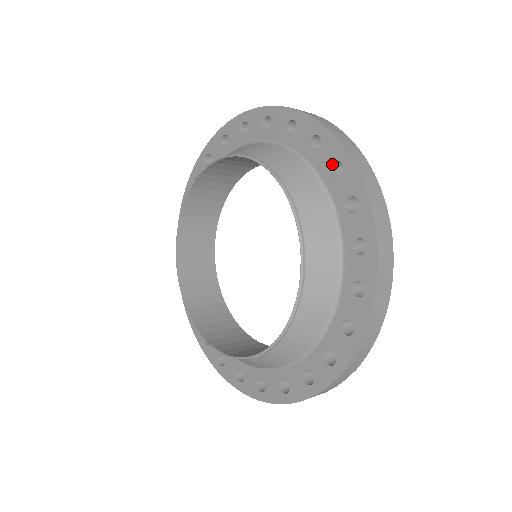
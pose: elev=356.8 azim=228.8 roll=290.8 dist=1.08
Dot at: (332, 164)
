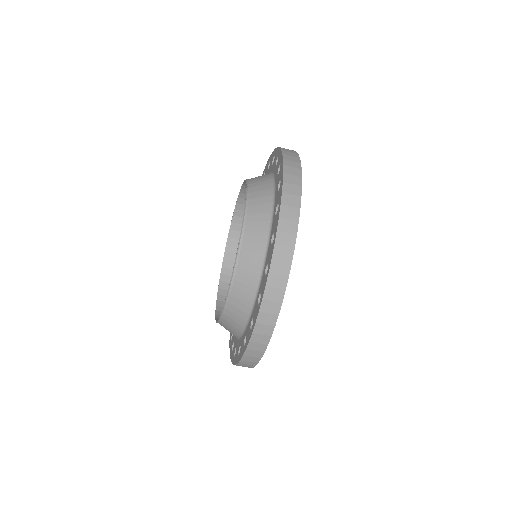
Dot at: (268, 168)
